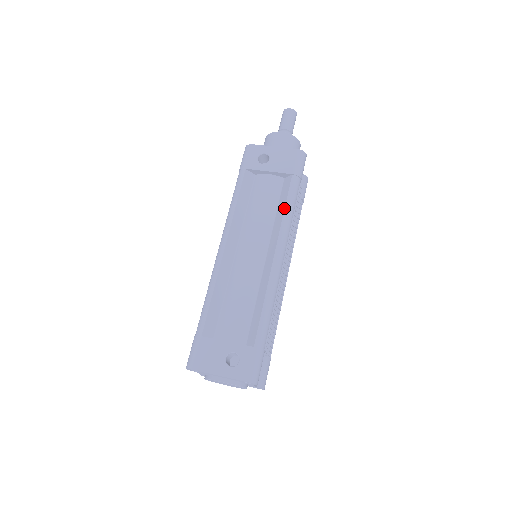
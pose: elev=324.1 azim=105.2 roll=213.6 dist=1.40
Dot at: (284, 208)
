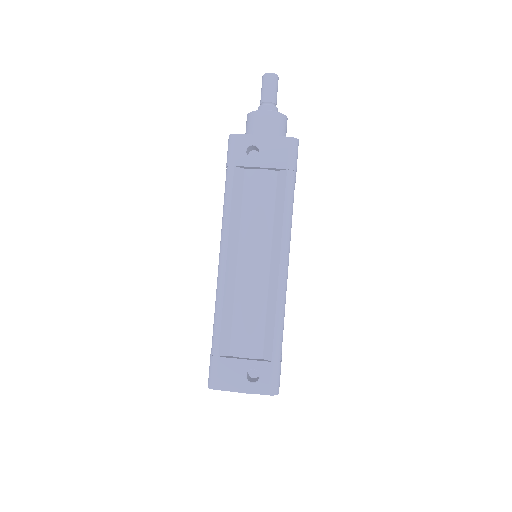
Dot at: (283, 211)
